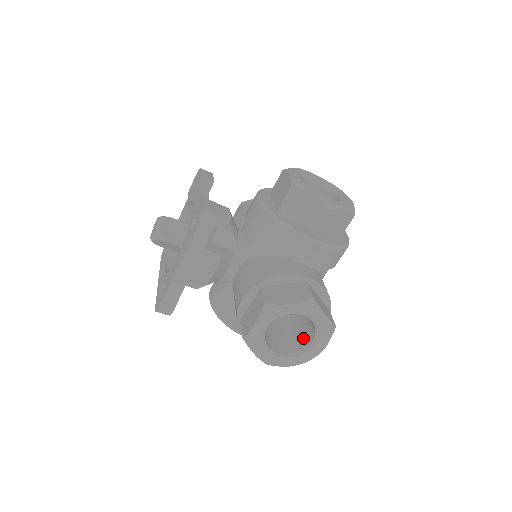
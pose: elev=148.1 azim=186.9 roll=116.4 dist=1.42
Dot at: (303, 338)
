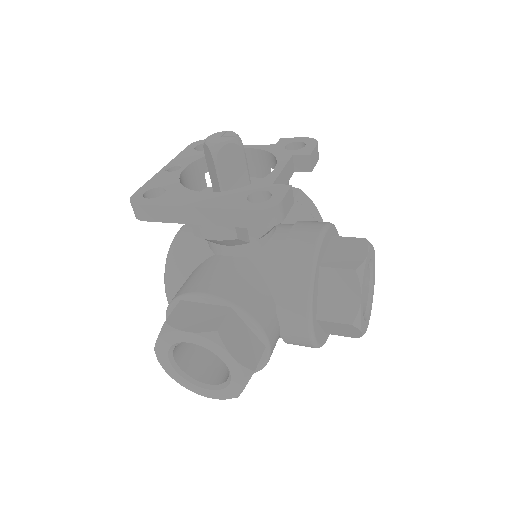
Dot at: (204, 369)
